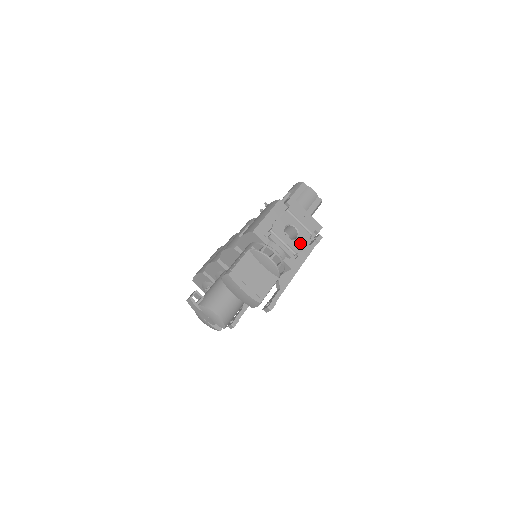
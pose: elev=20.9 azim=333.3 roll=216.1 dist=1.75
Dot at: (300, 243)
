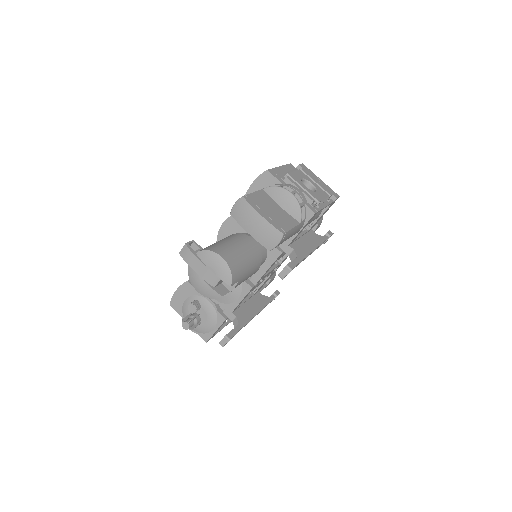
Dot at: (320, 196)
